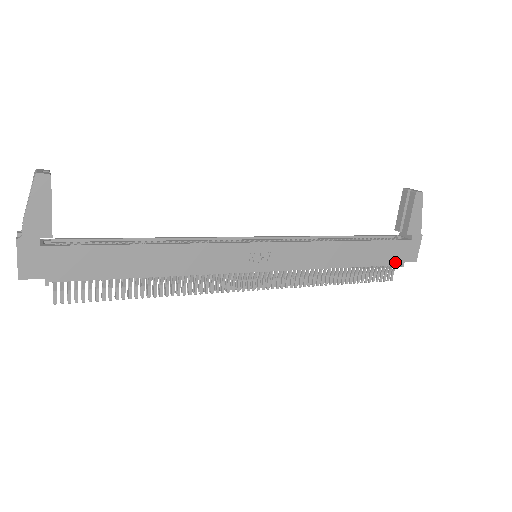
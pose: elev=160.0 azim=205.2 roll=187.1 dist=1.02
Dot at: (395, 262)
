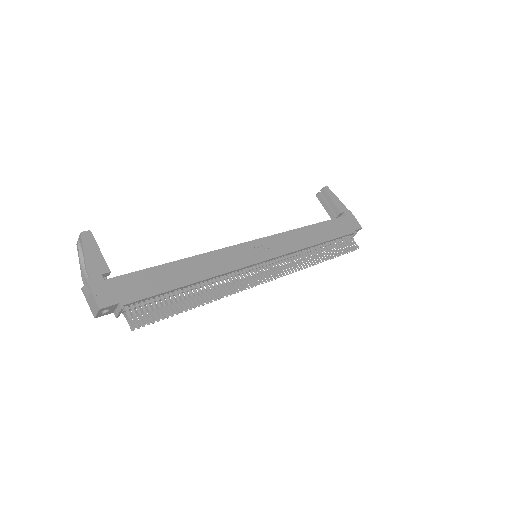
Dot at: (349, 232)
